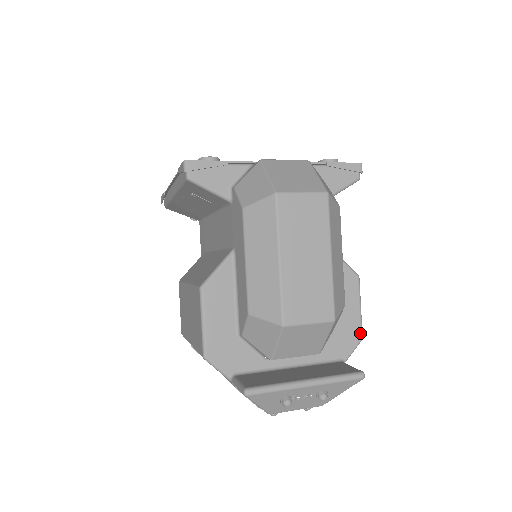
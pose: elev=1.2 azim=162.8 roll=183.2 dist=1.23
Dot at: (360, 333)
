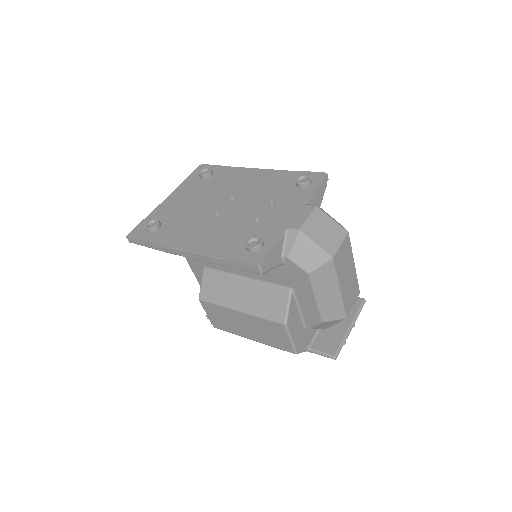
Dot at: occluded
